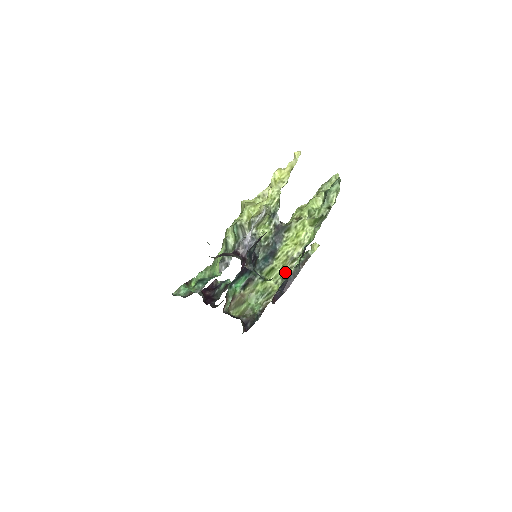
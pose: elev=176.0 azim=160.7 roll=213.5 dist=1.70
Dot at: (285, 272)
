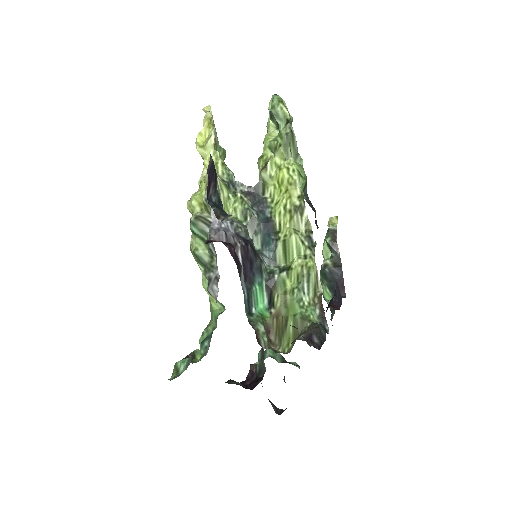
Dot at: (305, 236)
